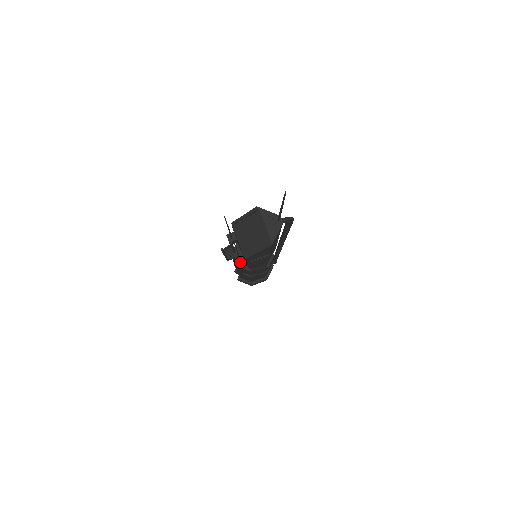
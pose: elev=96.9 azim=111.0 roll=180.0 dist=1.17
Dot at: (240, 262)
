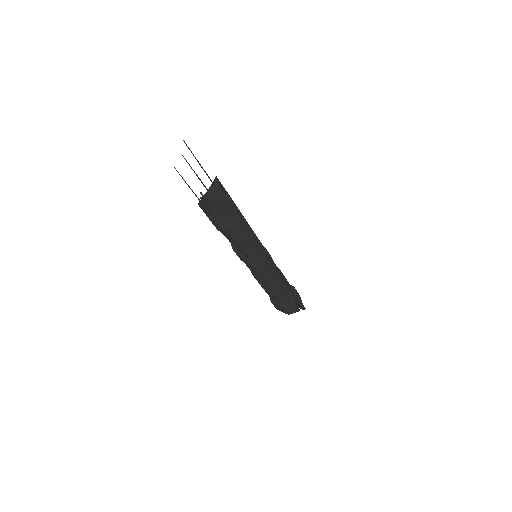
Dot at: occluded
